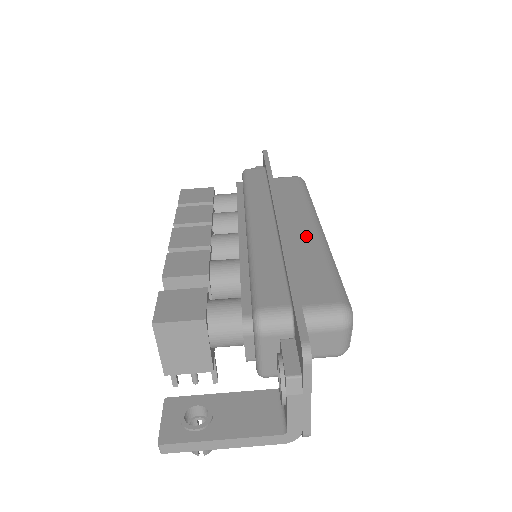
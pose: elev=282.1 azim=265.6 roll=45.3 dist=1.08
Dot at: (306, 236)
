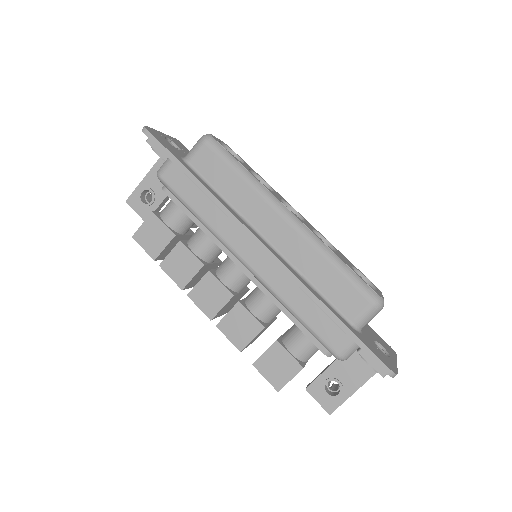
Dot at: (292, 240)
